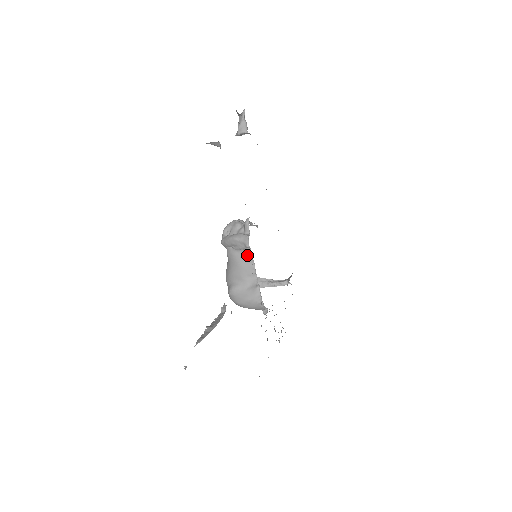
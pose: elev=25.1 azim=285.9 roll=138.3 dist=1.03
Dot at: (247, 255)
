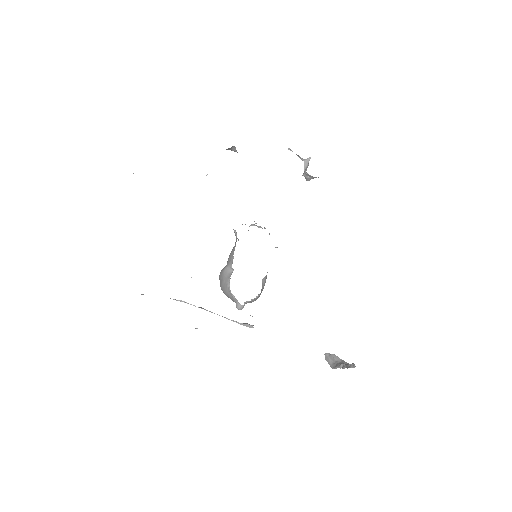
Dot at: occluded
